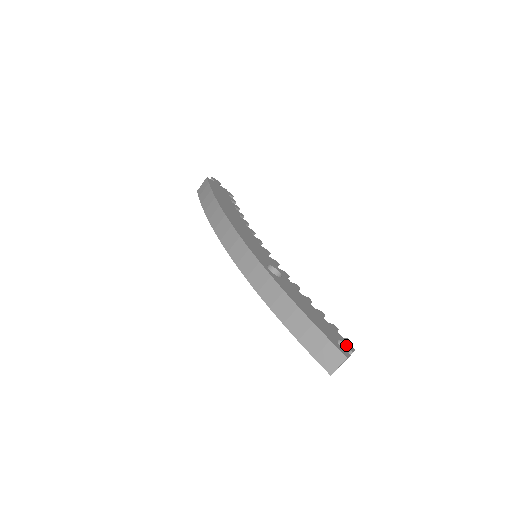
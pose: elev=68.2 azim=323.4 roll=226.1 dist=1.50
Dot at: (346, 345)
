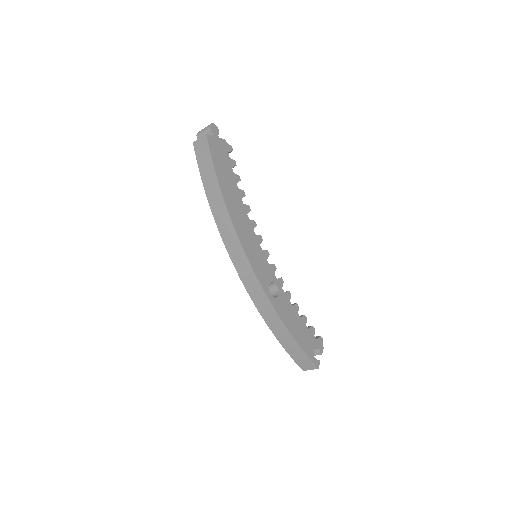
Dot at: (318, 349)
